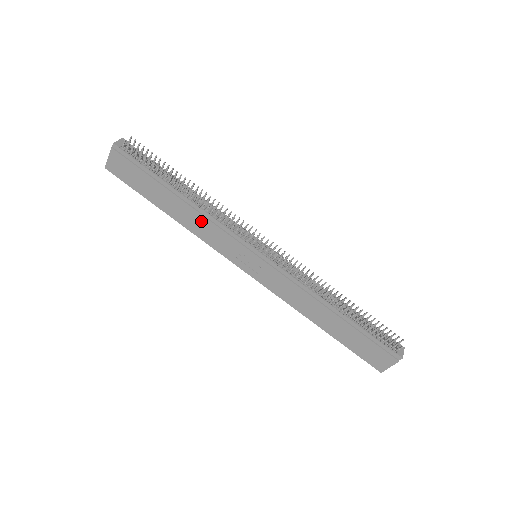
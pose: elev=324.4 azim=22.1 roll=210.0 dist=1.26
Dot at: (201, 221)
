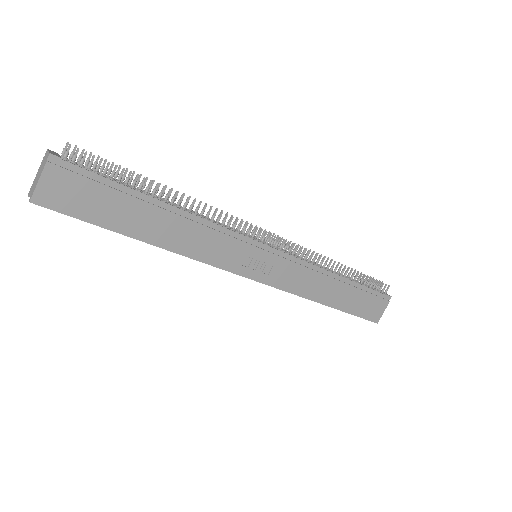
Dot at: (197, 233)
